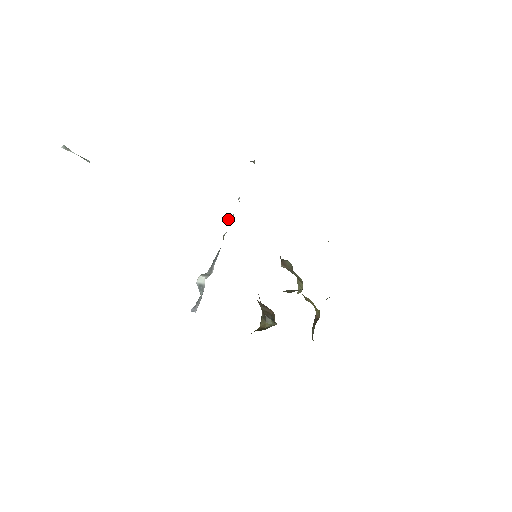
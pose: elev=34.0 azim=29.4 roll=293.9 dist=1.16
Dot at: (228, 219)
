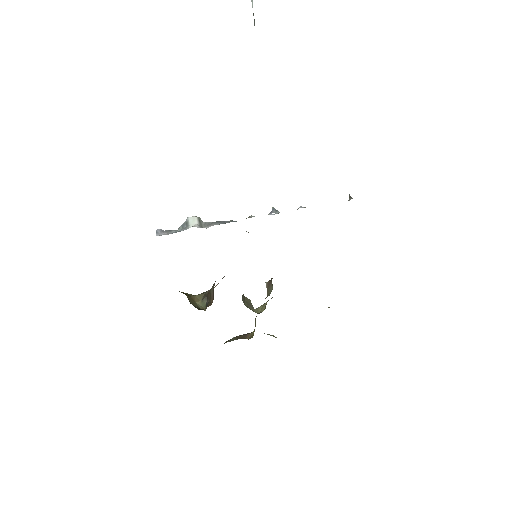
Dot at: (272, 209)
